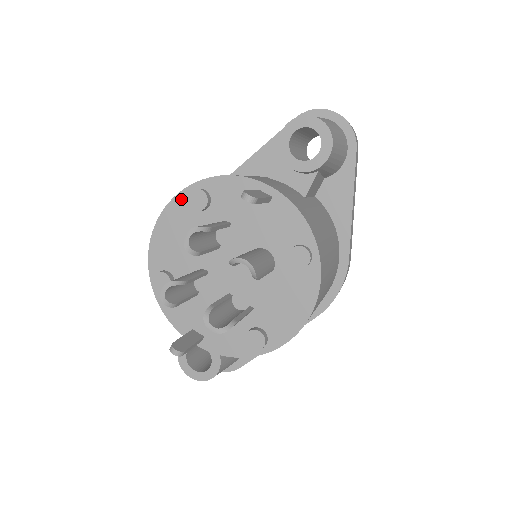
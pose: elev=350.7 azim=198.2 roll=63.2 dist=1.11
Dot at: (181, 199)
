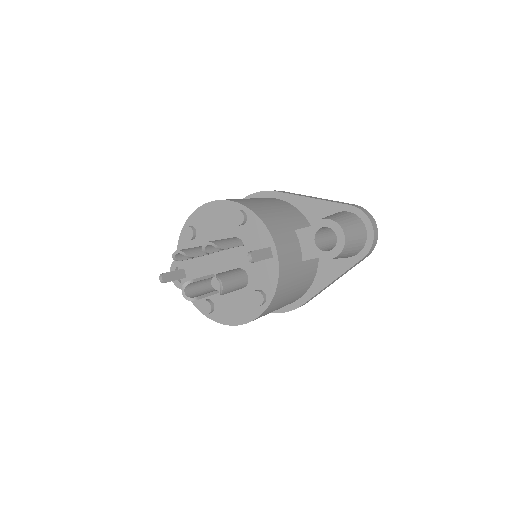
Dot at: (232, 206)
